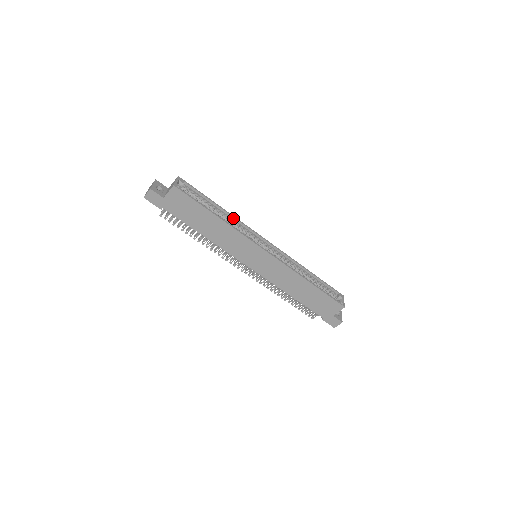
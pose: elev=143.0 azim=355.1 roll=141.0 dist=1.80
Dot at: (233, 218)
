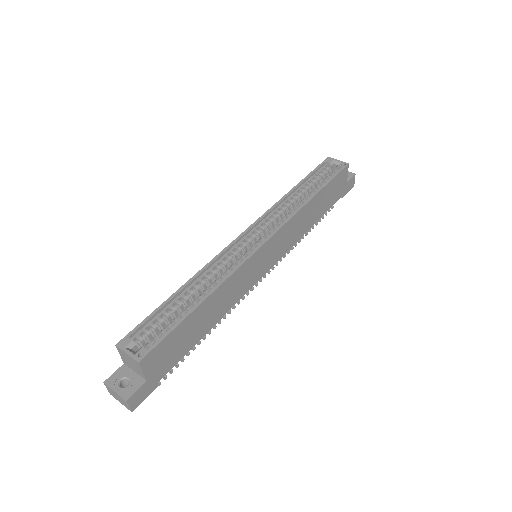
Dot at: (202, 273)
